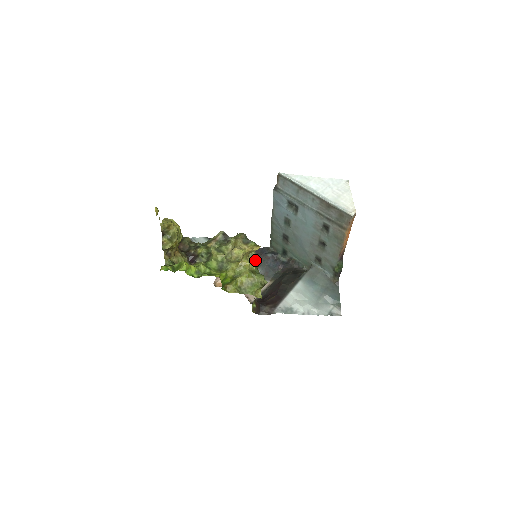
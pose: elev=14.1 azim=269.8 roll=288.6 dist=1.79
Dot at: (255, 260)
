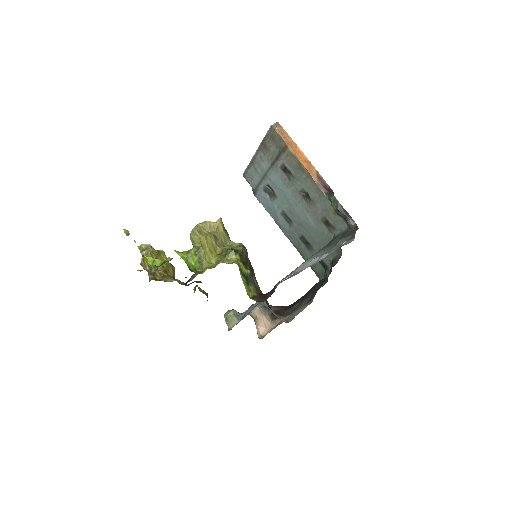
Dot at: occluded
